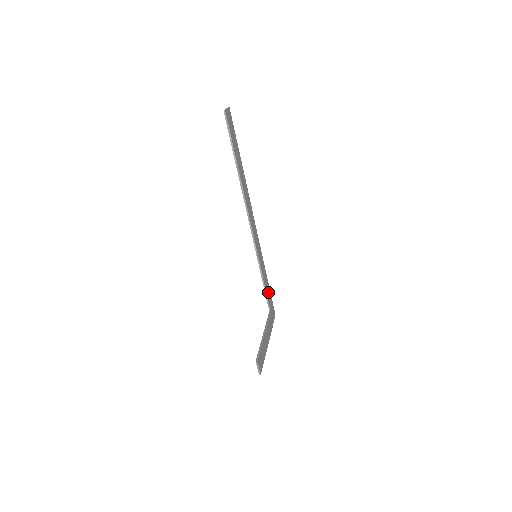
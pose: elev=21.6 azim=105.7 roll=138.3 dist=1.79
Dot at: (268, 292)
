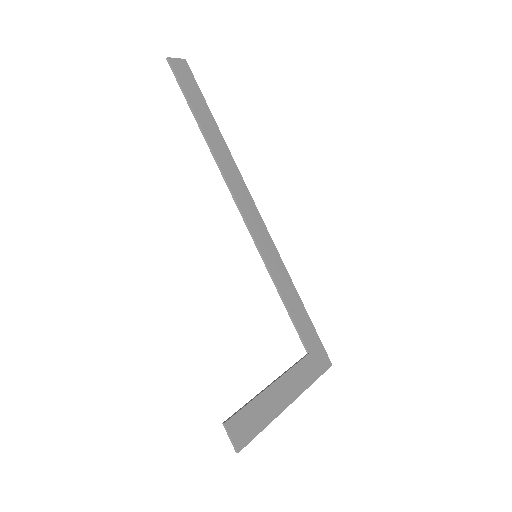
Dot at: (302, 321)
